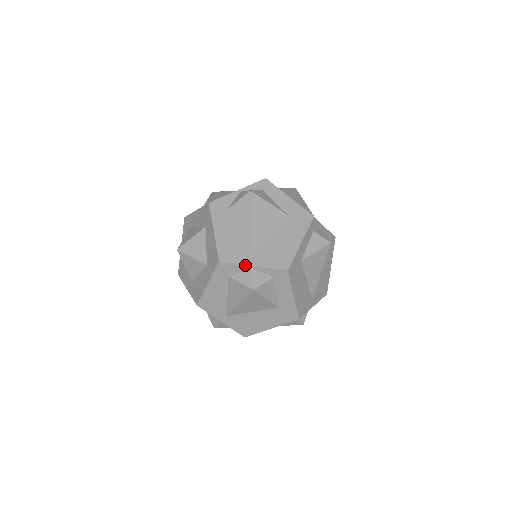
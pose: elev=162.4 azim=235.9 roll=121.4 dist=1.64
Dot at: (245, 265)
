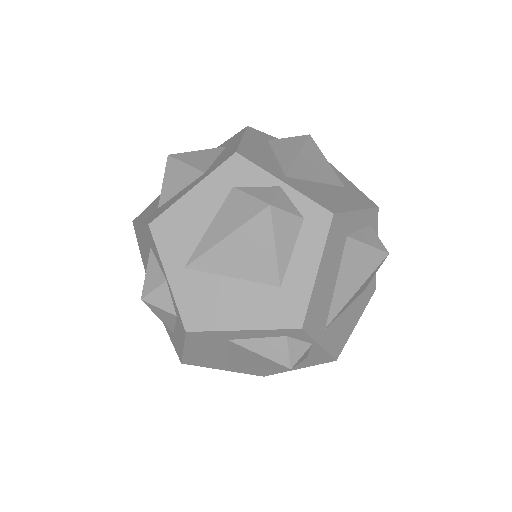
Dot at: (272, 176)
